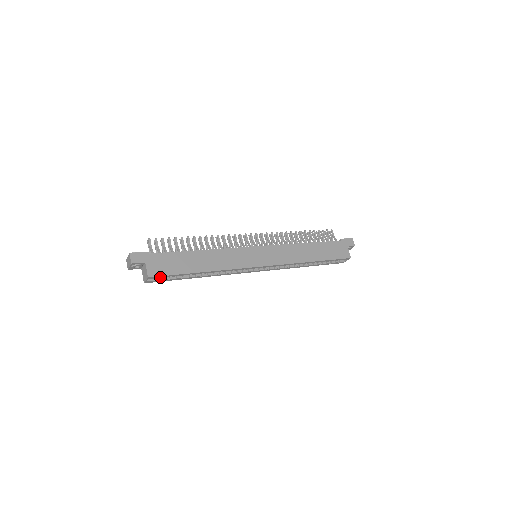
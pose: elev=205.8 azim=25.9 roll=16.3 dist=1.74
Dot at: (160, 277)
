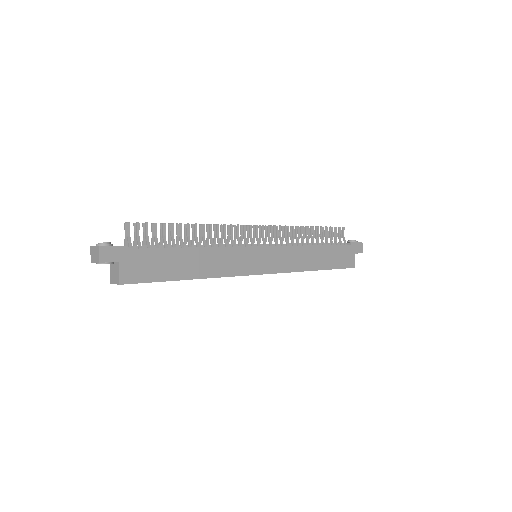
Dot at: (135, 283)
